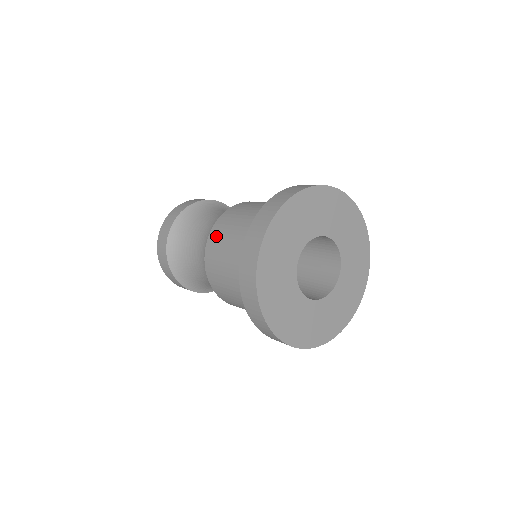
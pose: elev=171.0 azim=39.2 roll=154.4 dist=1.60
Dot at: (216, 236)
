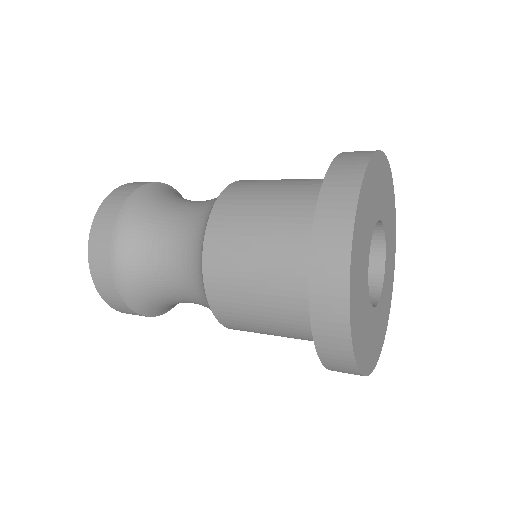
Dot at: (225, 221)
